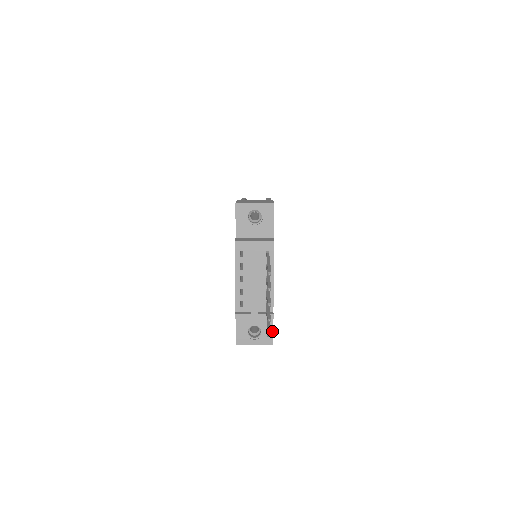
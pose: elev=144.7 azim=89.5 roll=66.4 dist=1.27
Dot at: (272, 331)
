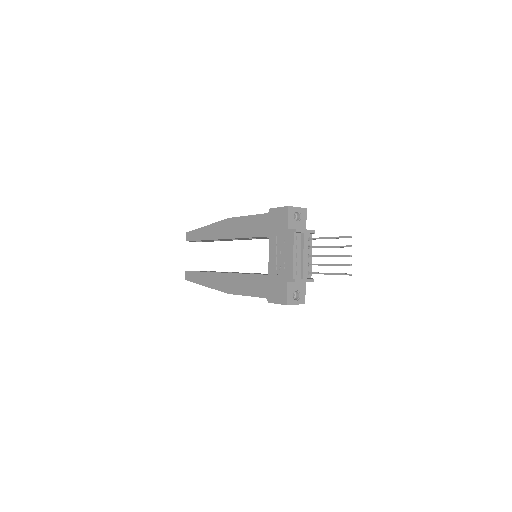
Dot at: (305, 294)
